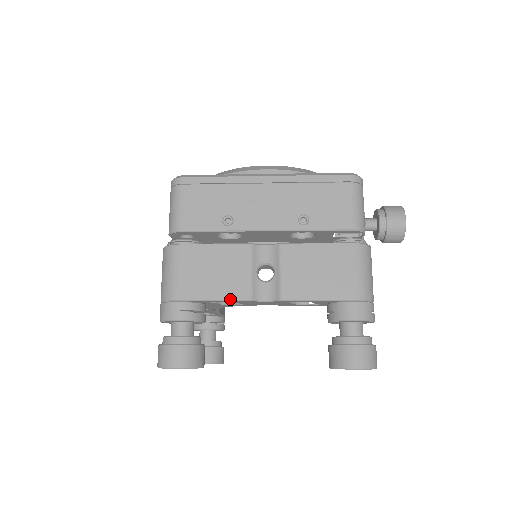
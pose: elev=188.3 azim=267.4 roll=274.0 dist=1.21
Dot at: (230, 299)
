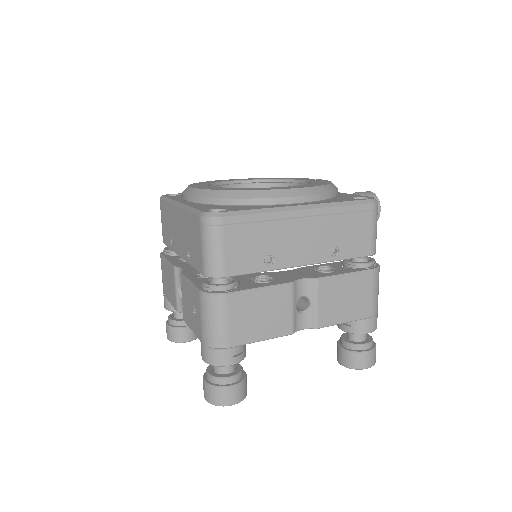
Dot at: (277, 337)
